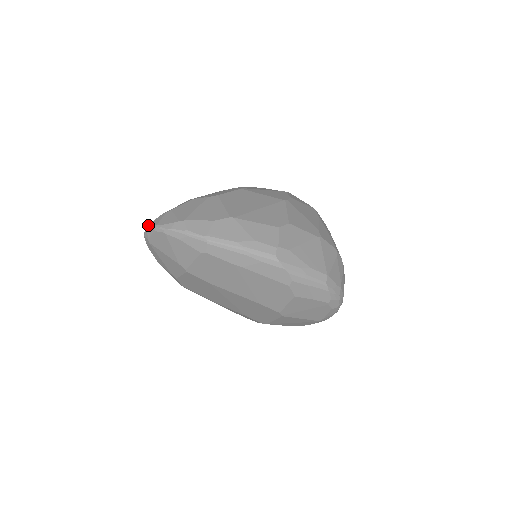
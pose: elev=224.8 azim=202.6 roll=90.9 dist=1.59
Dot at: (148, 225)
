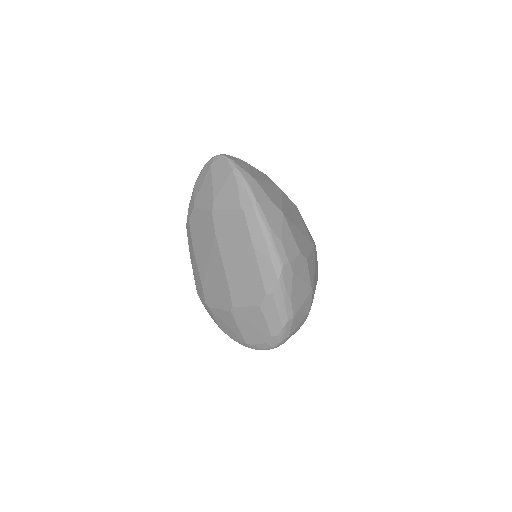
Dot at: (225, 154)
